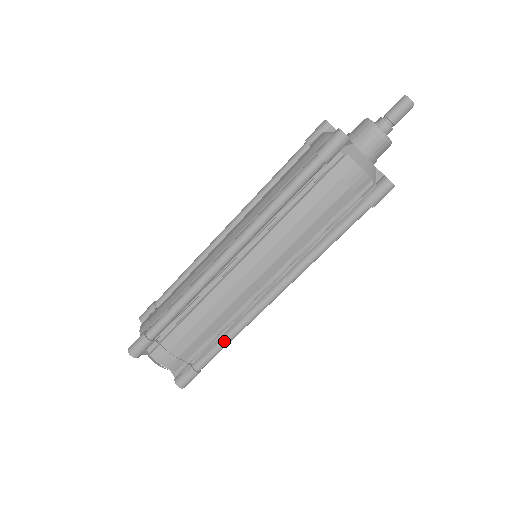
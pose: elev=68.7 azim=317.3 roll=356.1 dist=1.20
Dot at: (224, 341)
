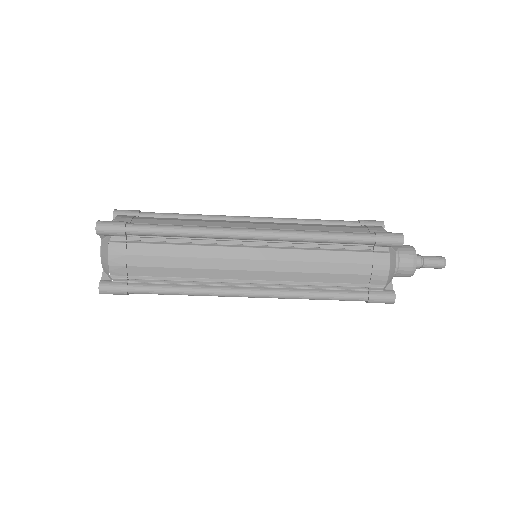
Dot at: (175, 290)
